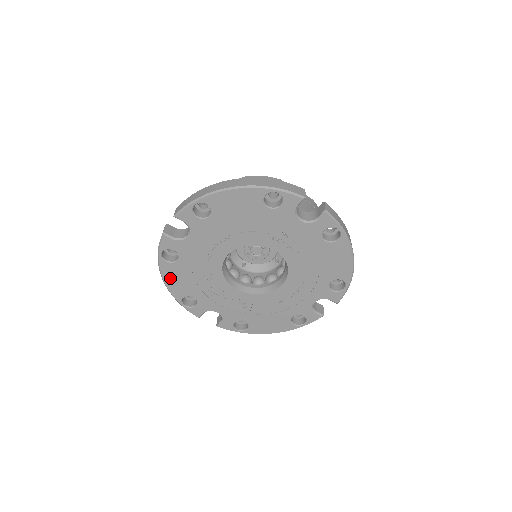
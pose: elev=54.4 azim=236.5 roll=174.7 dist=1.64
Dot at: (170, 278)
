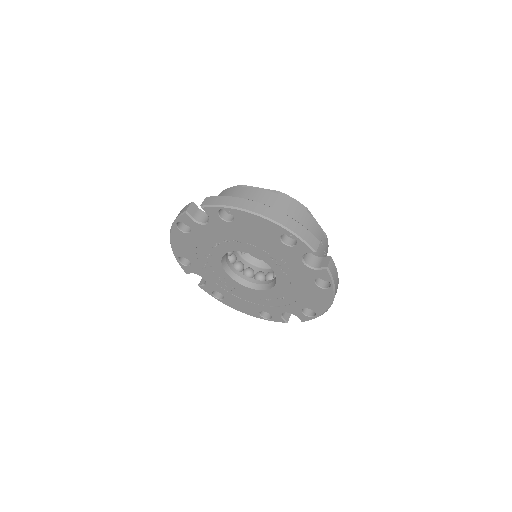
Dot at: (176, 240)
